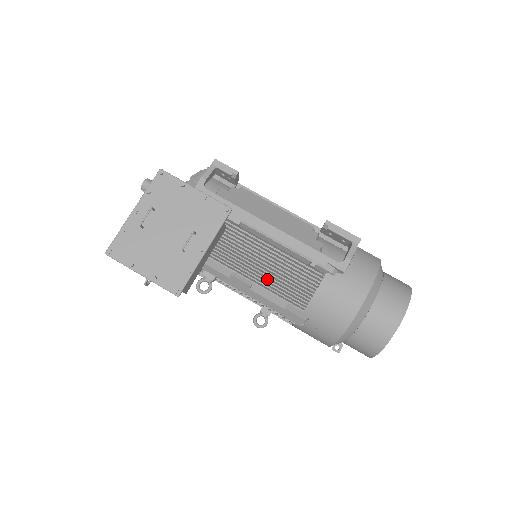
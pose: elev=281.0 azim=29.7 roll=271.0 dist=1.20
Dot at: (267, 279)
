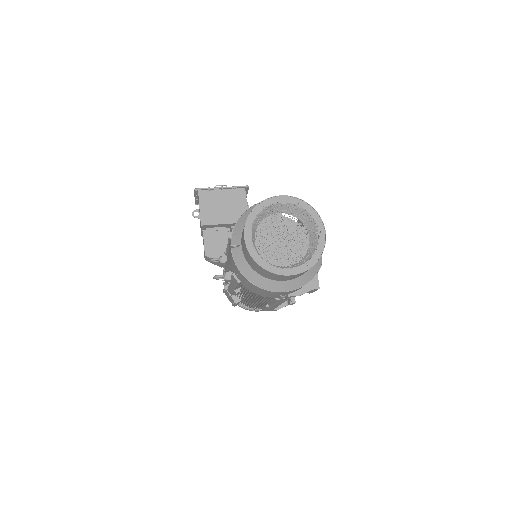
Dot at: occluded
